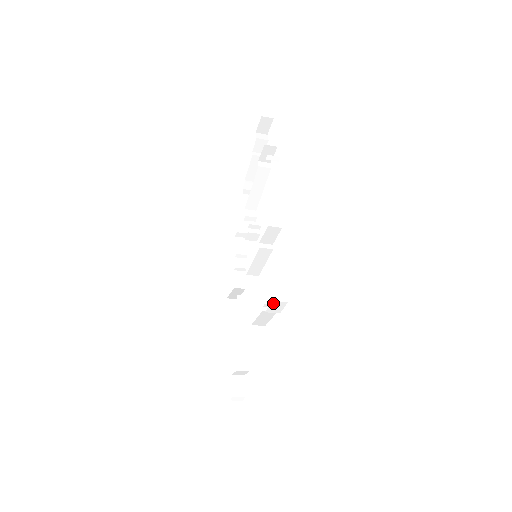
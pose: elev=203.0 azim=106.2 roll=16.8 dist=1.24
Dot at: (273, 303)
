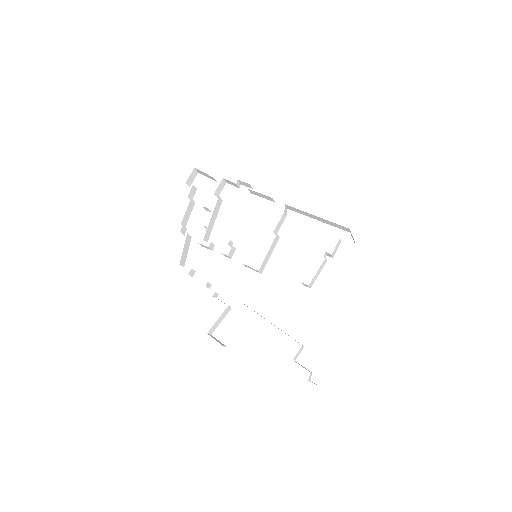
Dot at: (338, 242)
